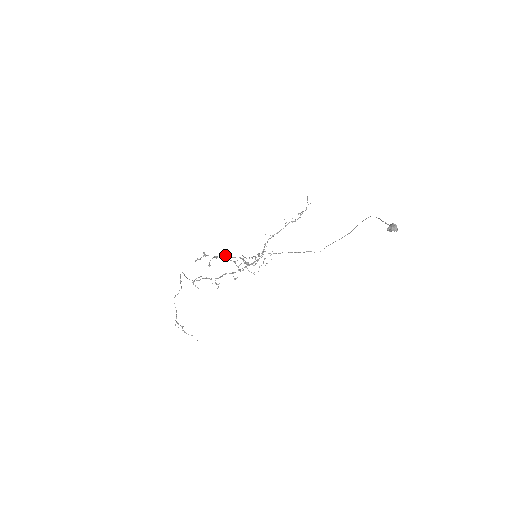
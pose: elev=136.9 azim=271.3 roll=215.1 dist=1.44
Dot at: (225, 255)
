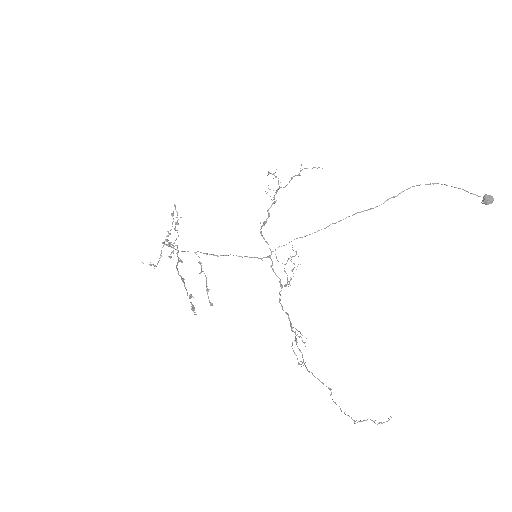
Dot at: (205, 275)
